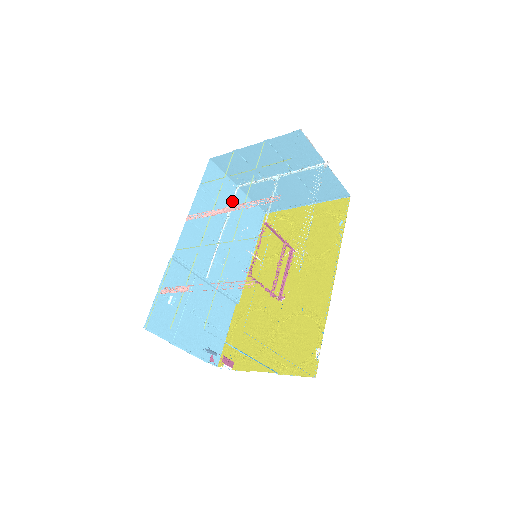
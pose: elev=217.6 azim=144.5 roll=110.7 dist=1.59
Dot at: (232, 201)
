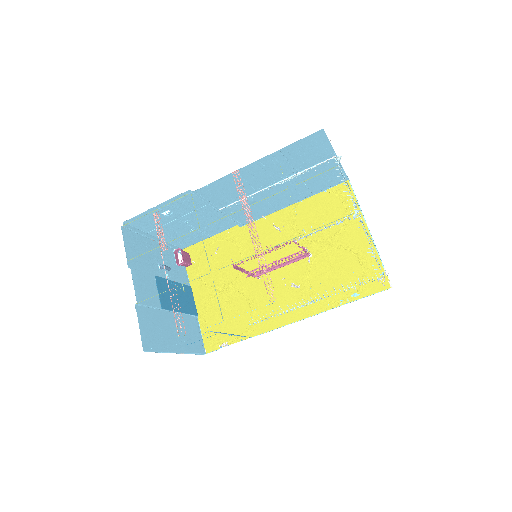
Dot at: (313, 167)
